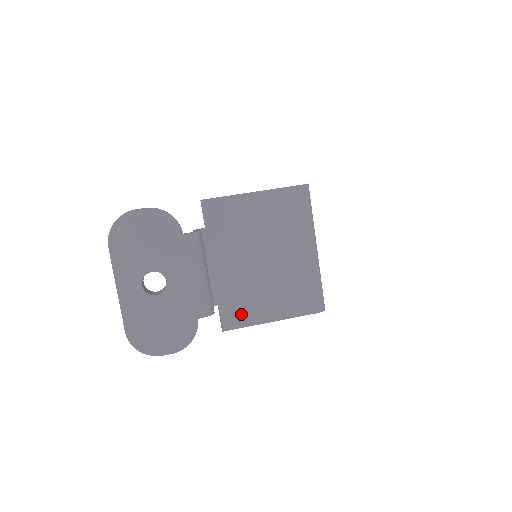
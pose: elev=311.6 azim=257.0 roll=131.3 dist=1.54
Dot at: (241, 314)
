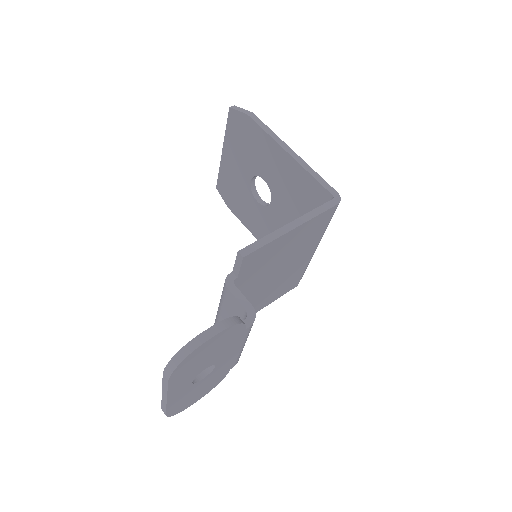
Dot at: occluded
